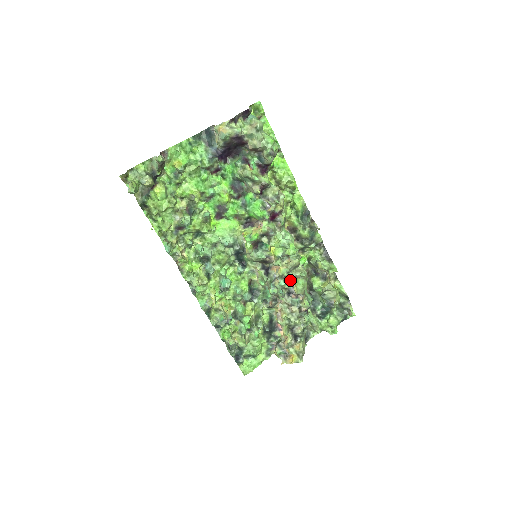
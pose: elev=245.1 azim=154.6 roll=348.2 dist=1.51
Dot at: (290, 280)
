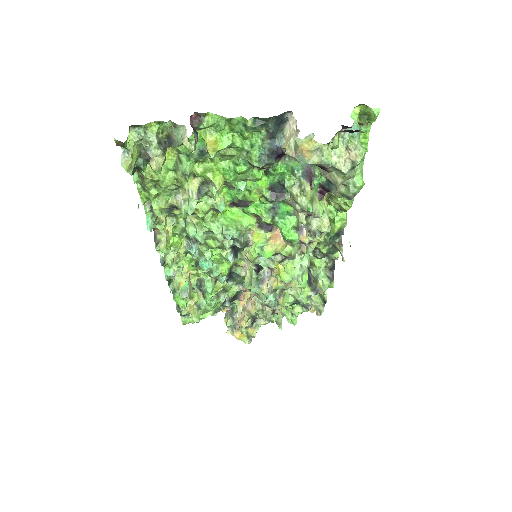
Dot at: occluded
